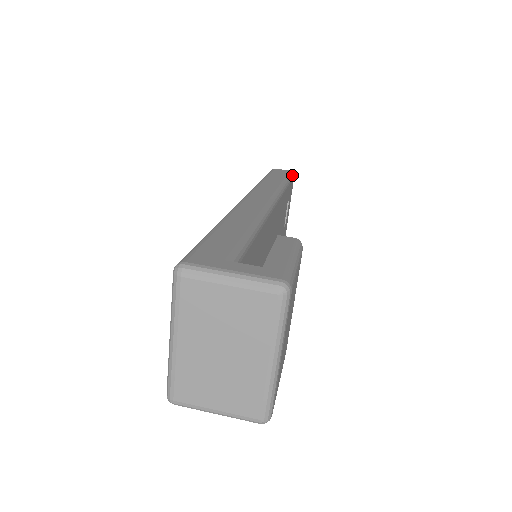
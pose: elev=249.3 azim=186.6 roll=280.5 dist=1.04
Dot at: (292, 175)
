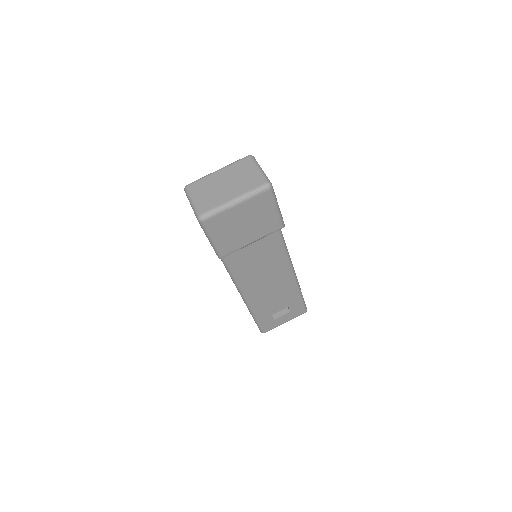
Dot at: (305, 306)
